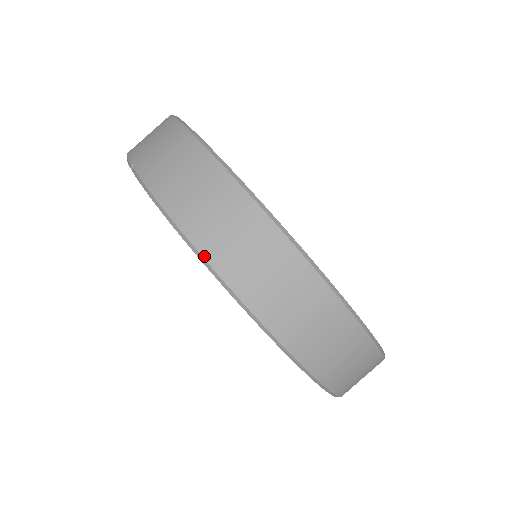
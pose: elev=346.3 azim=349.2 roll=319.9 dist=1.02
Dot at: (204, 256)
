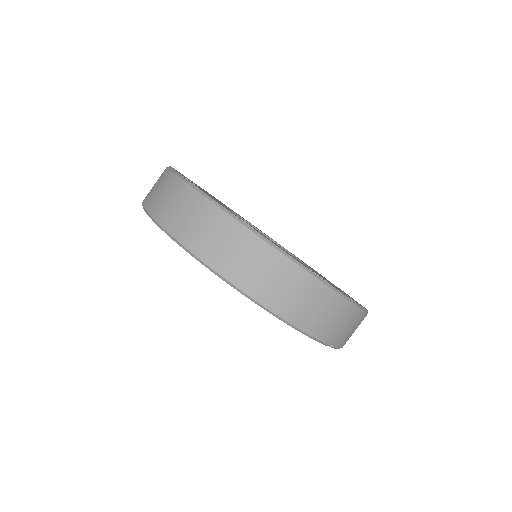
Dot at: occluded
